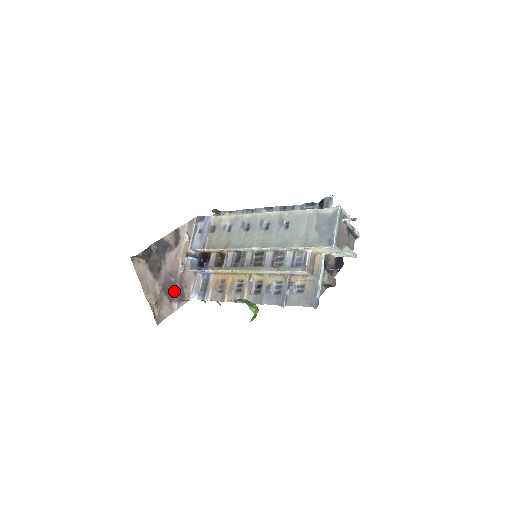
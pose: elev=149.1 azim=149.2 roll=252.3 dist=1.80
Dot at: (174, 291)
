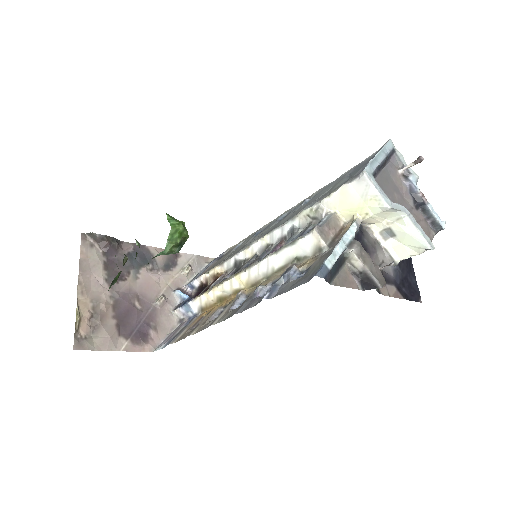
Dot at: (132, 323)
